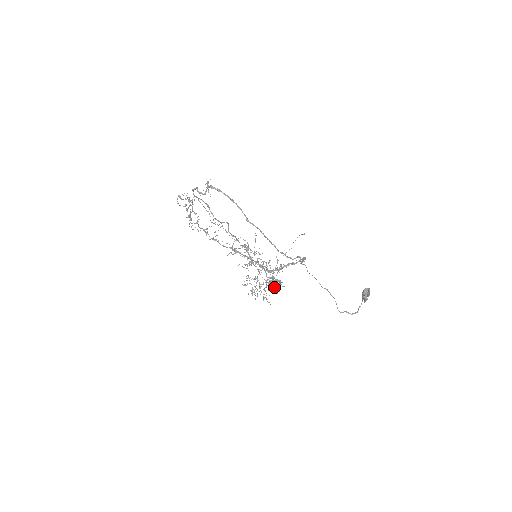
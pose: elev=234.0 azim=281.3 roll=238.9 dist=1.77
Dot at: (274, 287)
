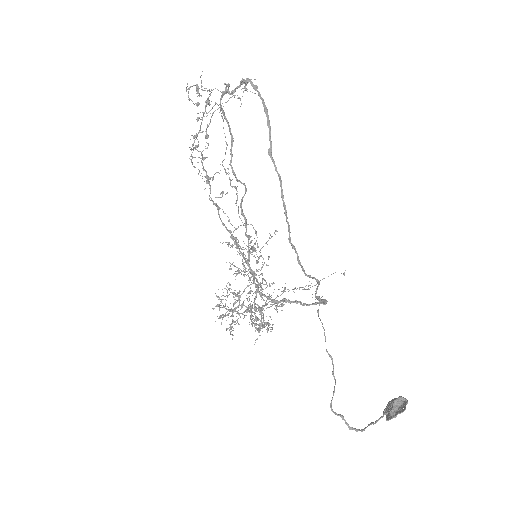
Dot at: (253, 316)
